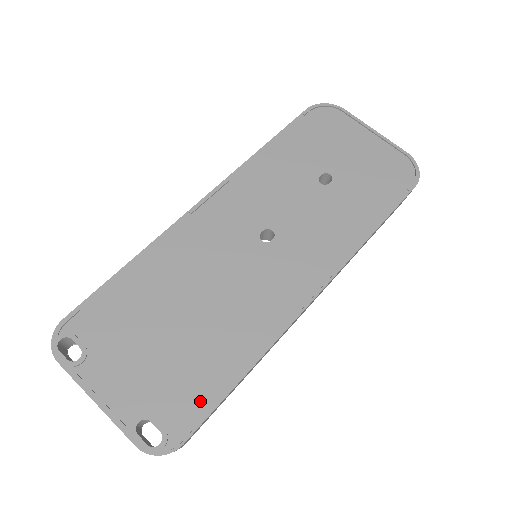
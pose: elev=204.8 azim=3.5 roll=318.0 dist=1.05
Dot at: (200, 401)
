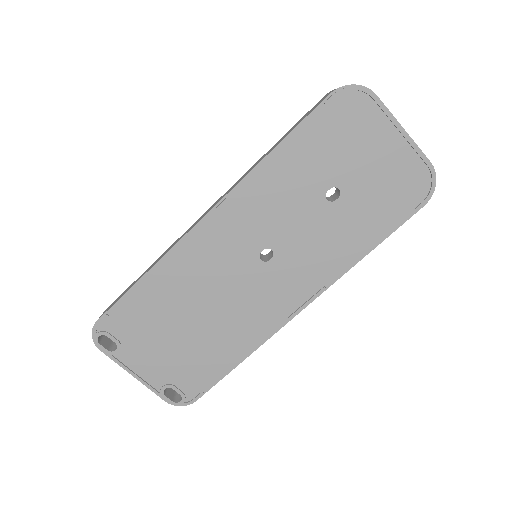
Dot at: (207, 378)
